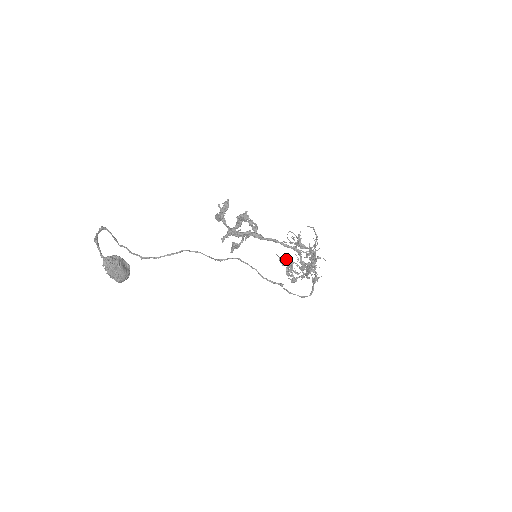
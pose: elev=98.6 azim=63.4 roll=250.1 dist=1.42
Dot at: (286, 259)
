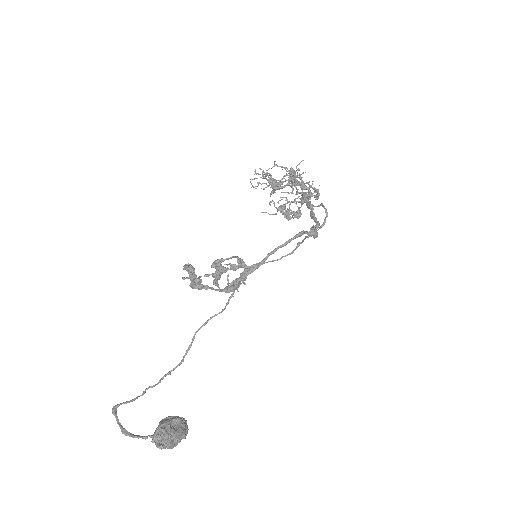
Dot at: occluded
